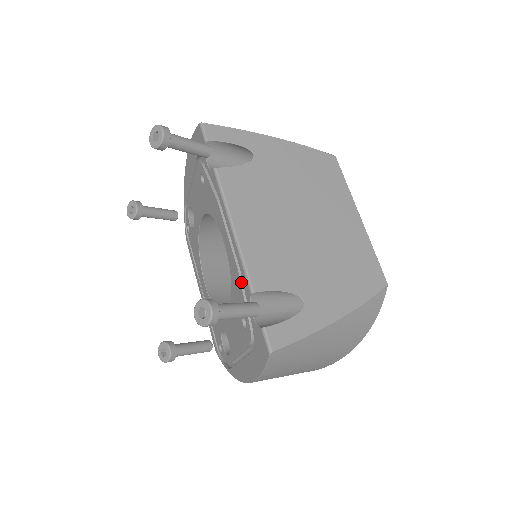
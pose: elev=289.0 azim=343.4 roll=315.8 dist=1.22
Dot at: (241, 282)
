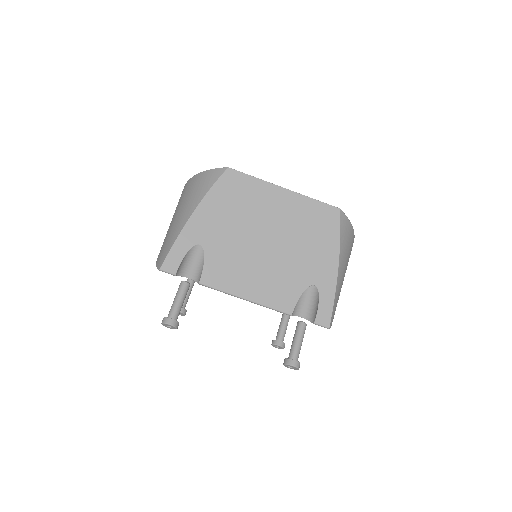
Dot at: occluded
